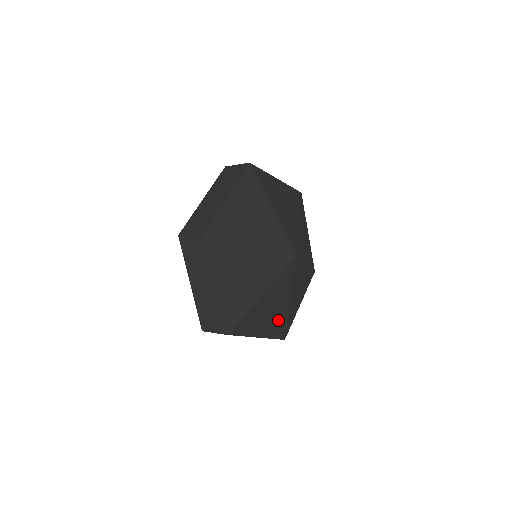
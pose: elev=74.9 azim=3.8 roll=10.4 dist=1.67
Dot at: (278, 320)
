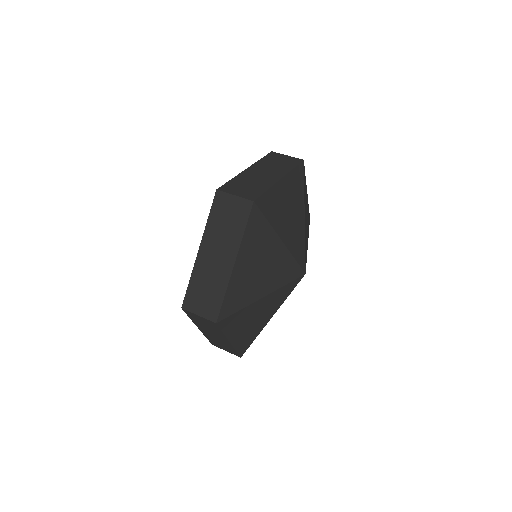
Dot at: occluded
